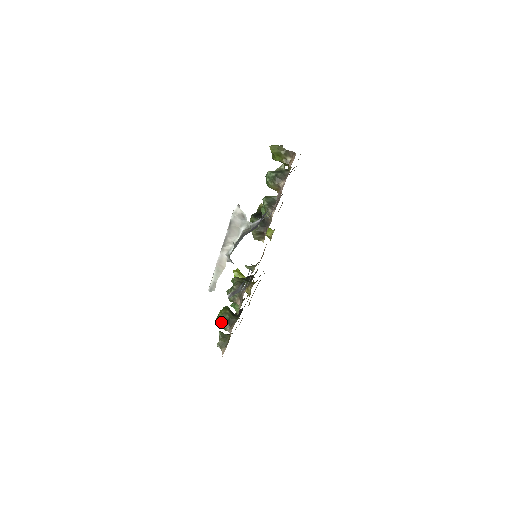
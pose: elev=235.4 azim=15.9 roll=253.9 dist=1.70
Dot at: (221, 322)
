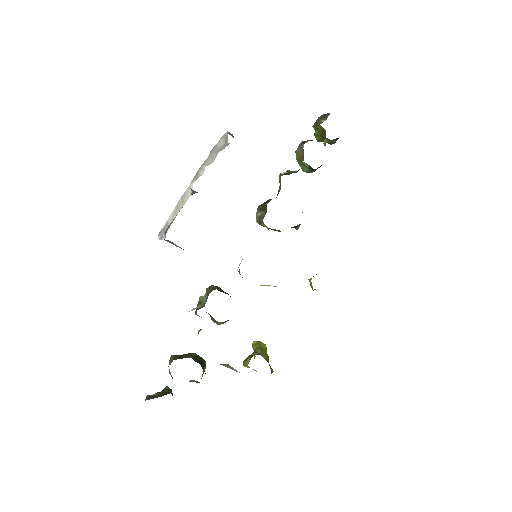
Dot at: (173, 356)
